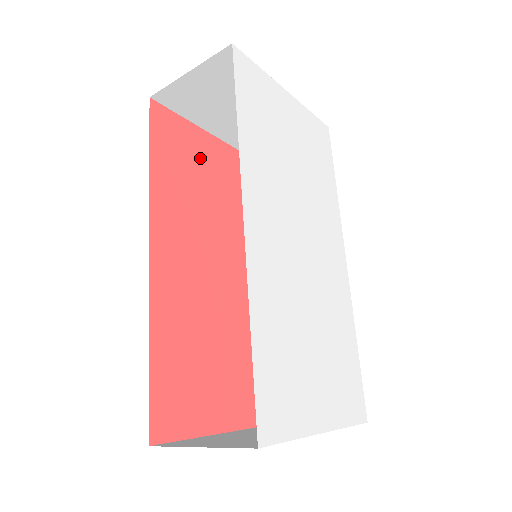
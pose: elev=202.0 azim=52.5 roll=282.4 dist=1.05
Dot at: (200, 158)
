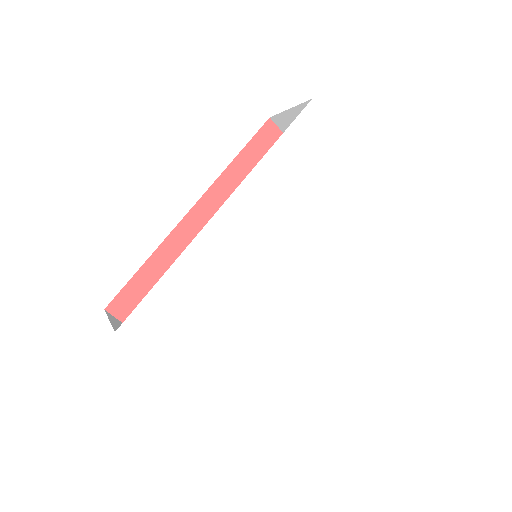
Dot at: occluded
